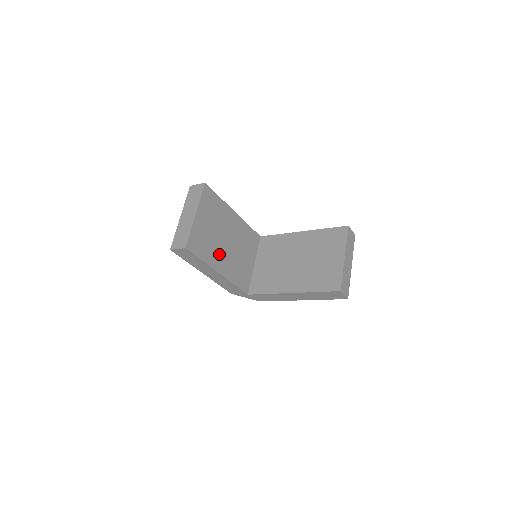
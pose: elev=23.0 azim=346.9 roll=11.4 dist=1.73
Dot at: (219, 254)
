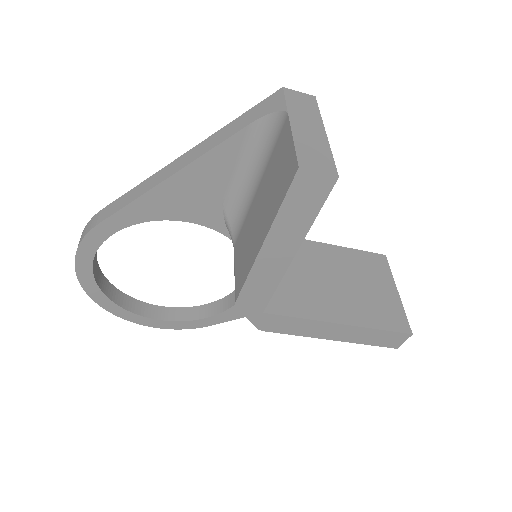
Dot at: occluded
